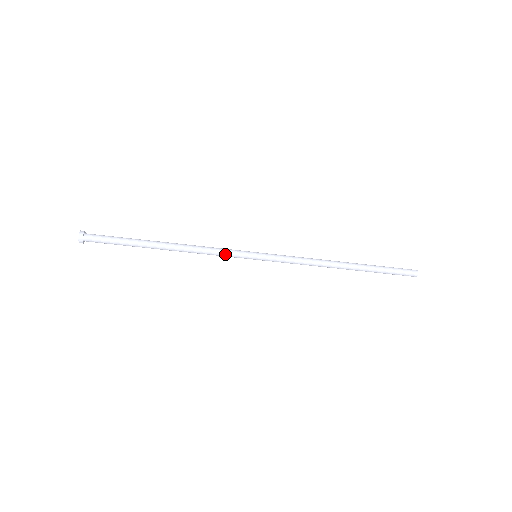
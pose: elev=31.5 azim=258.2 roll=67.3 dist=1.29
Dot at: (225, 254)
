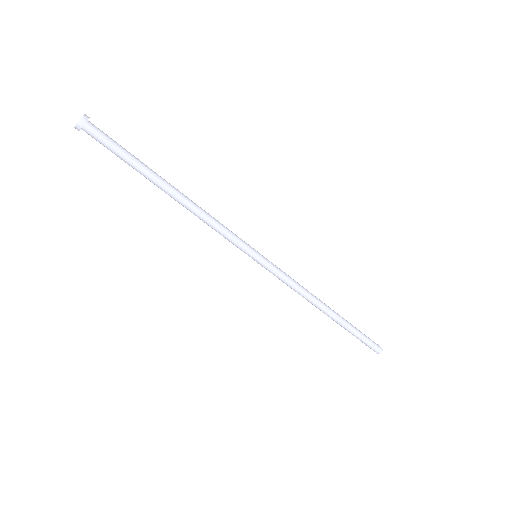
Dot at: (231, 233)
